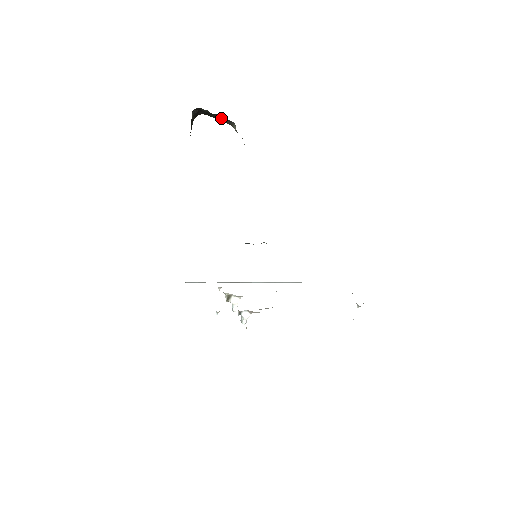
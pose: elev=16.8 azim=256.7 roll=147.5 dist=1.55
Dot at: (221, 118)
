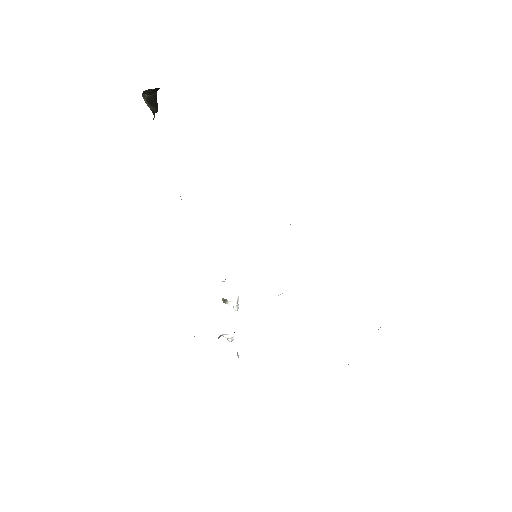
Dot at: occluded
